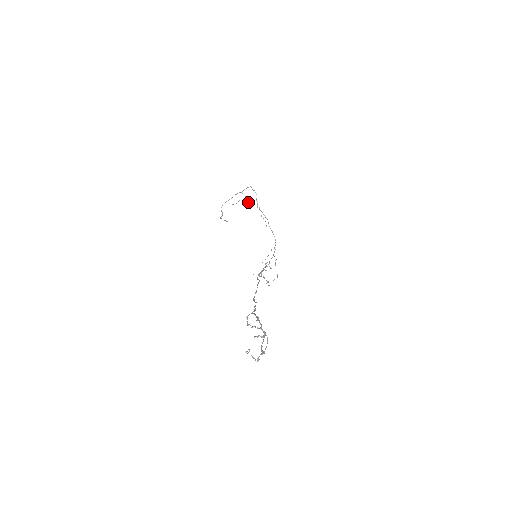
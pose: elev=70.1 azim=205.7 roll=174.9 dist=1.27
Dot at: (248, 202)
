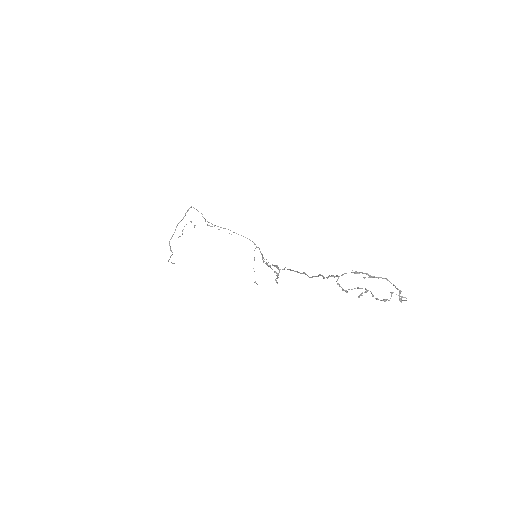
Dot at: (194, 226)
